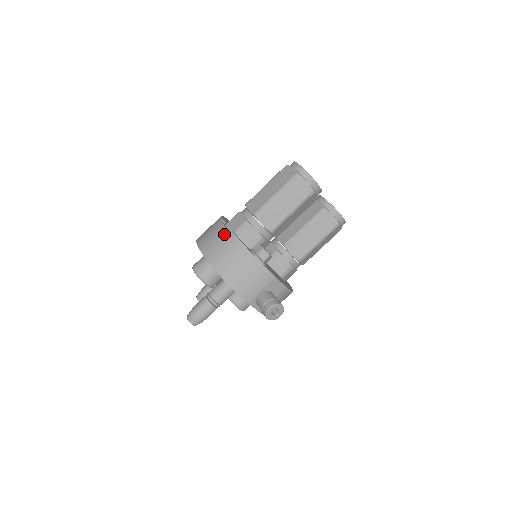
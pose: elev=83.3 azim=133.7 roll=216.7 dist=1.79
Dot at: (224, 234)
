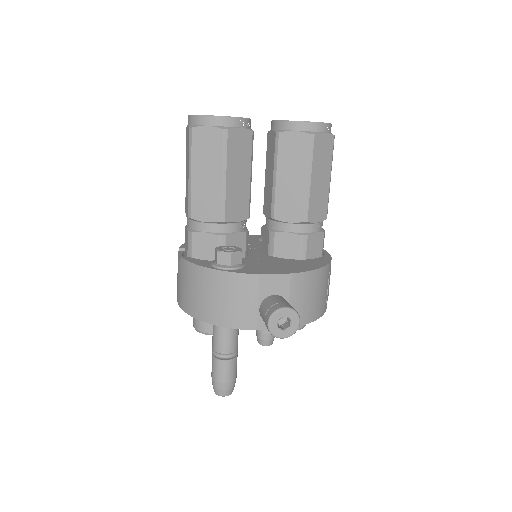
Dot at: (179, 266)
